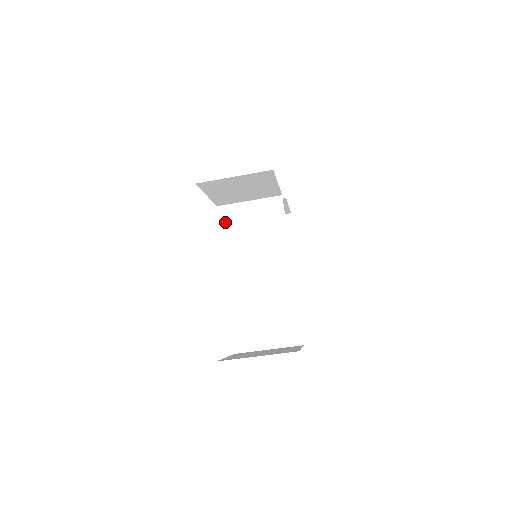
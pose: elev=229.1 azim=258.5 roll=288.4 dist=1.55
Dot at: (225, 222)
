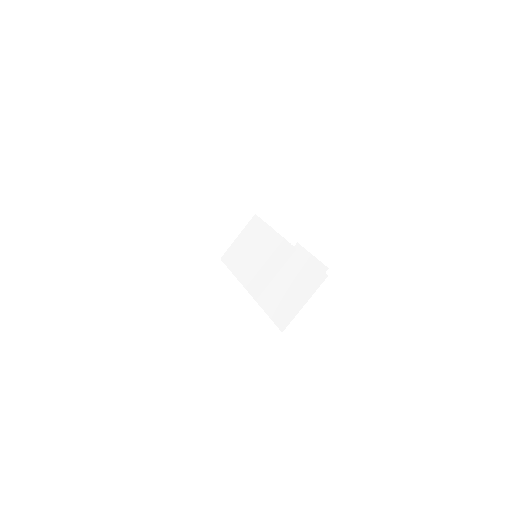
Dot at: (229, 262)
